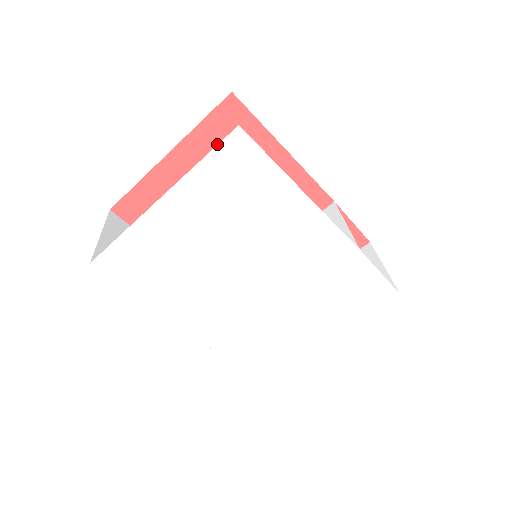
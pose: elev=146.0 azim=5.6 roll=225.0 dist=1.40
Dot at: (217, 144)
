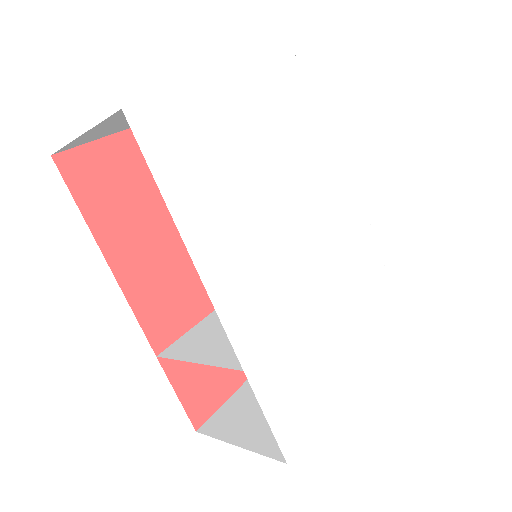
Dot at: occluded
